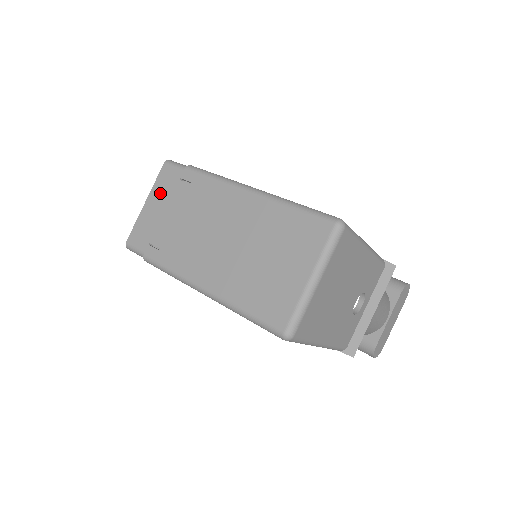
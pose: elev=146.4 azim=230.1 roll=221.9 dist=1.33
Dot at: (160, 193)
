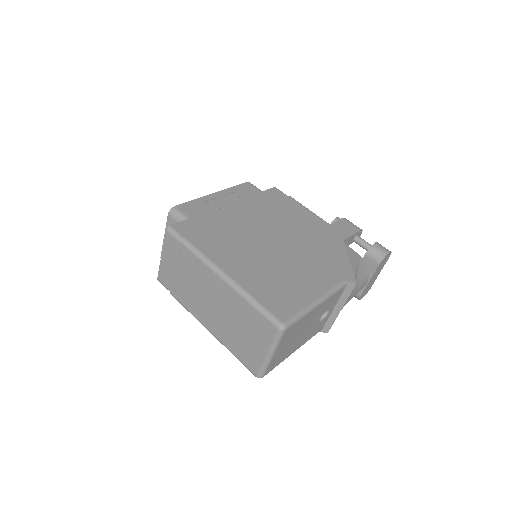
Dot at: (169, 254)
